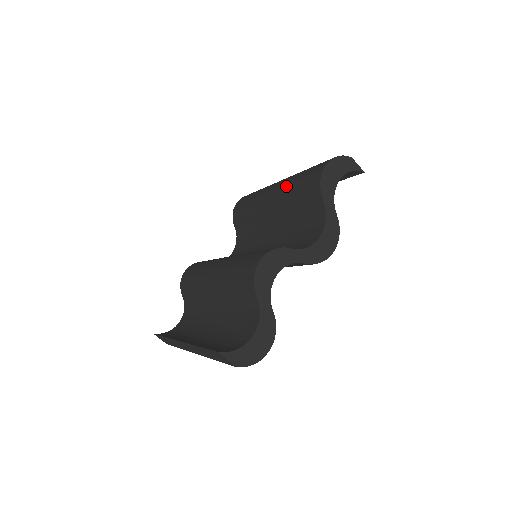
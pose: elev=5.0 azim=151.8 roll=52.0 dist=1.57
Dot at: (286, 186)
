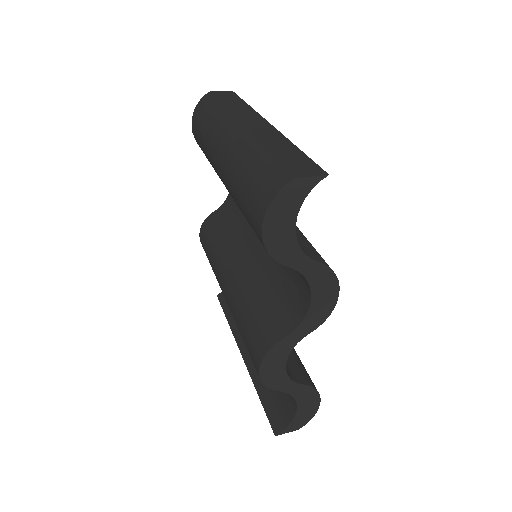
Dot at: (232, 196)
